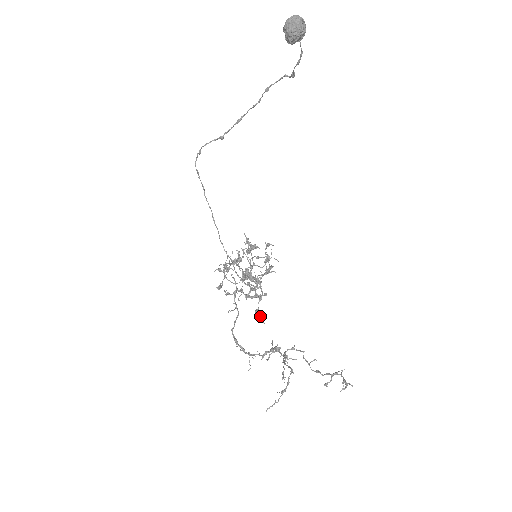
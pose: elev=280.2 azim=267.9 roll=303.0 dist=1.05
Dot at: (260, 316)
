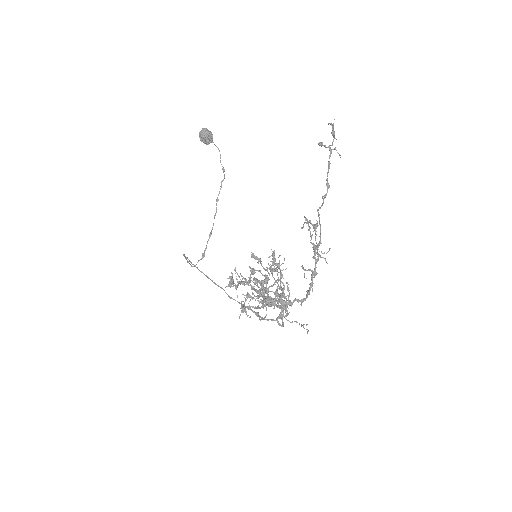
Dot at: (279, 265)
